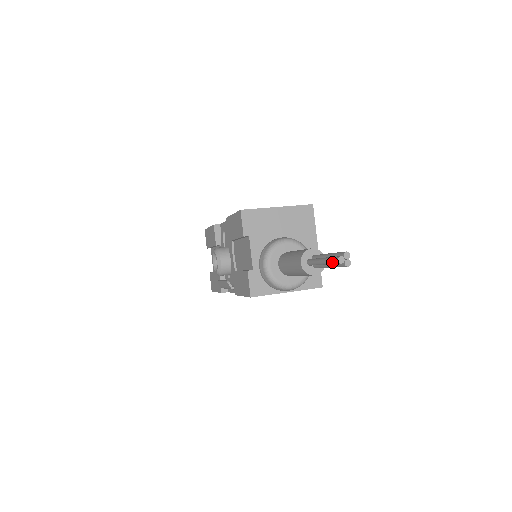
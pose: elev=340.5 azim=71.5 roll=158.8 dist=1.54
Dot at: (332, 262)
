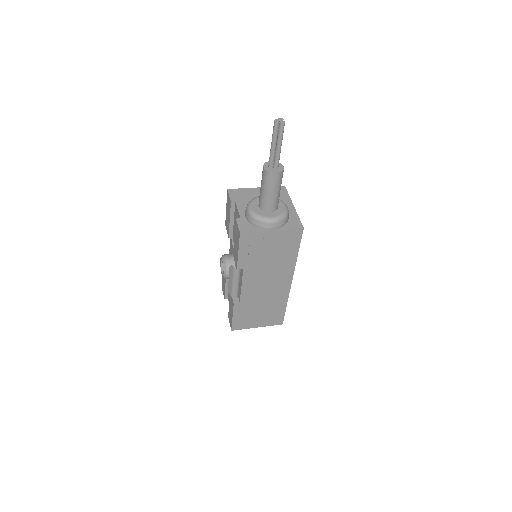
Dot at: (274, 130)
